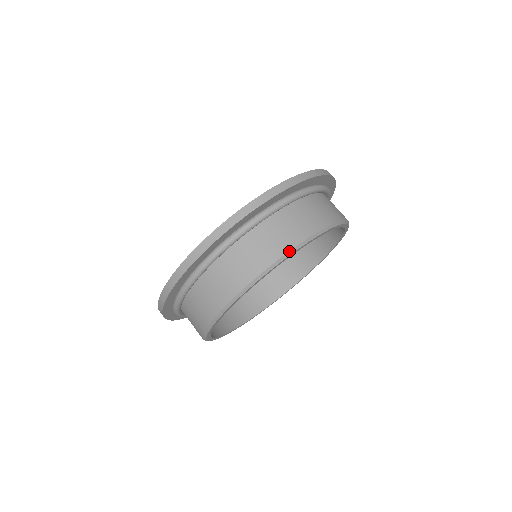
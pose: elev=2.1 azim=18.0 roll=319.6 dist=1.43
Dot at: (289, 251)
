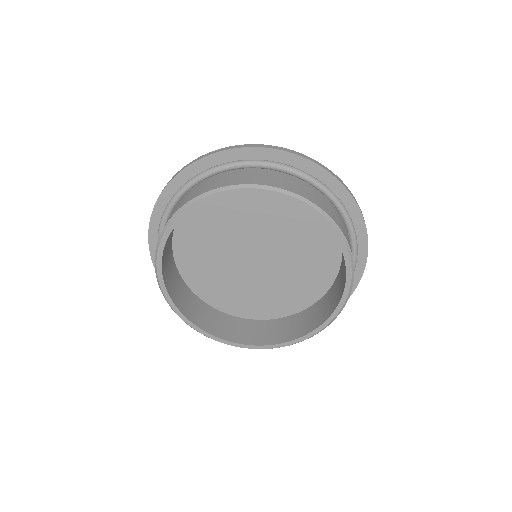
Dot at: (308, 200)
